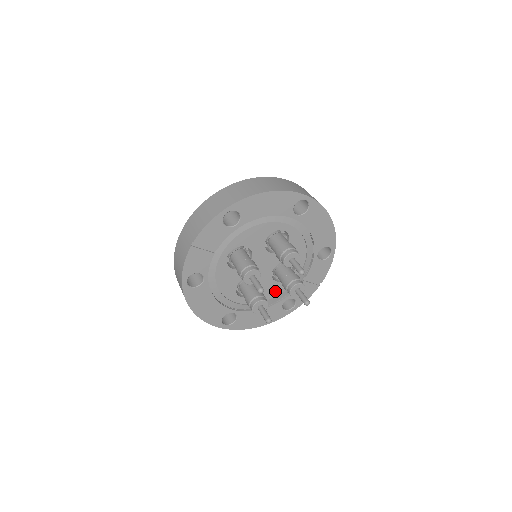
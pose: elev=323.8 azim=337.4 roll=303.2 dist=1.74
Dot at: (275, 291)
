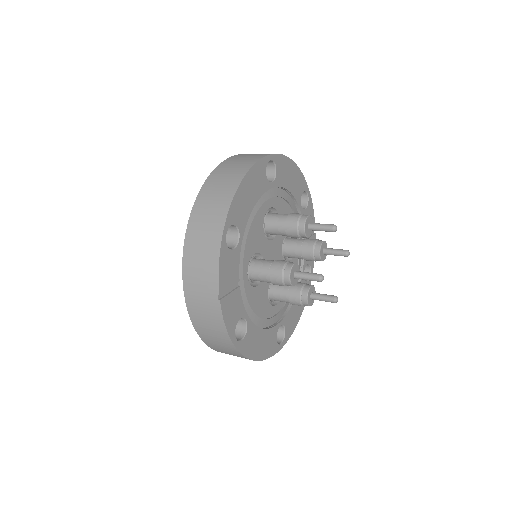
Dot at: occluded
